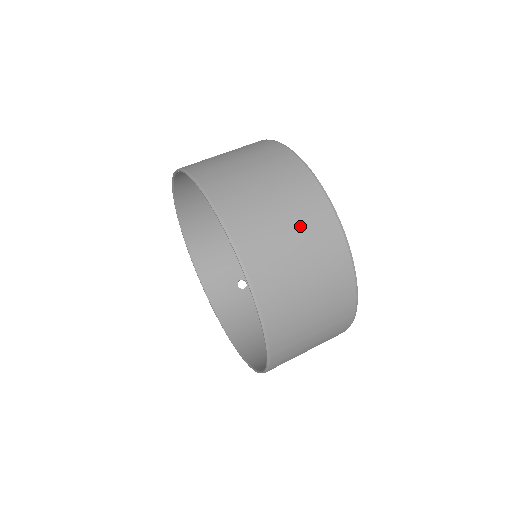
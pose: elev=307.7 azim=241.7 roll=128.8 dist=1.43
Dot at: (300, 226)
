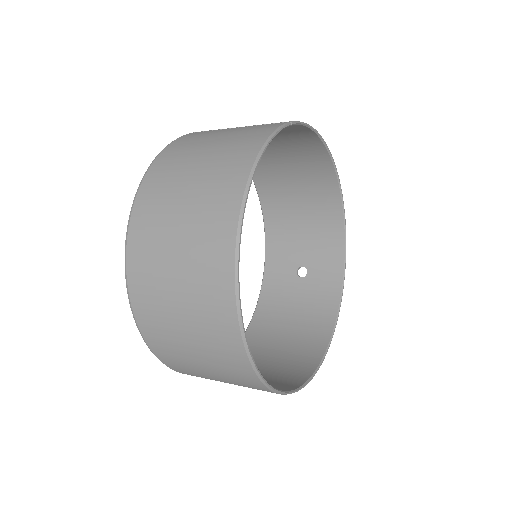
Dot at: (191, 258)
